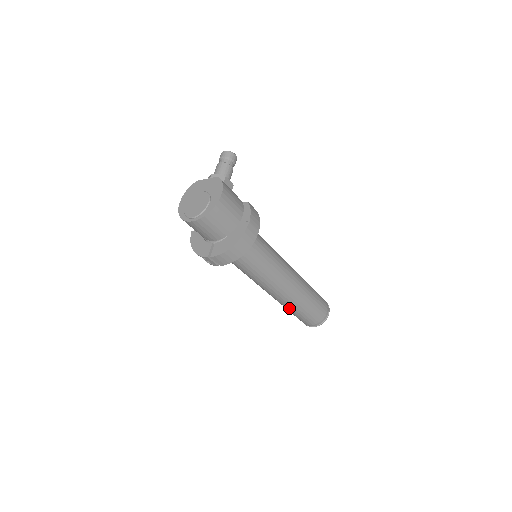
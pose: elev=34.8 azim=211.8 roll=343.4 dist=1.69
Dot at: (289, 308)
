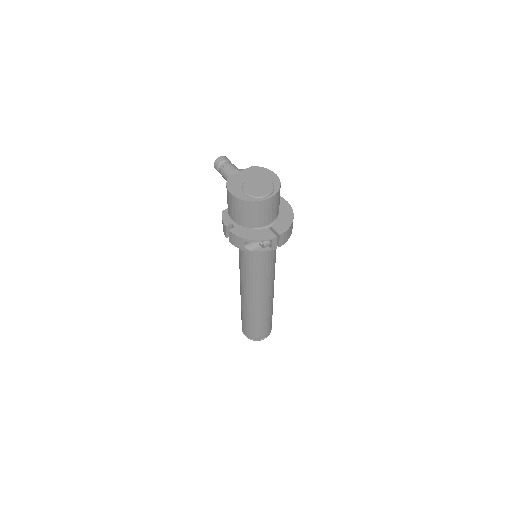
Dot at: (265, 314)
